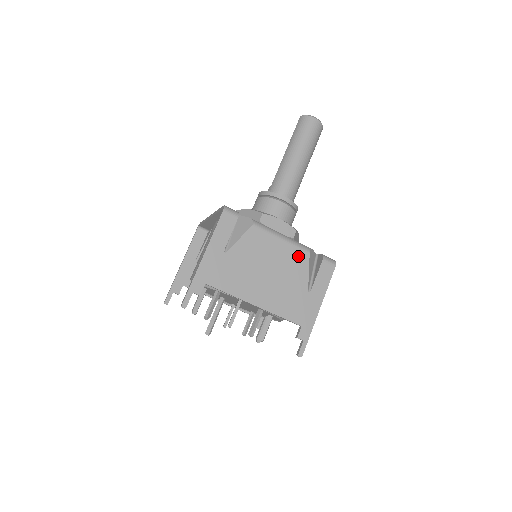
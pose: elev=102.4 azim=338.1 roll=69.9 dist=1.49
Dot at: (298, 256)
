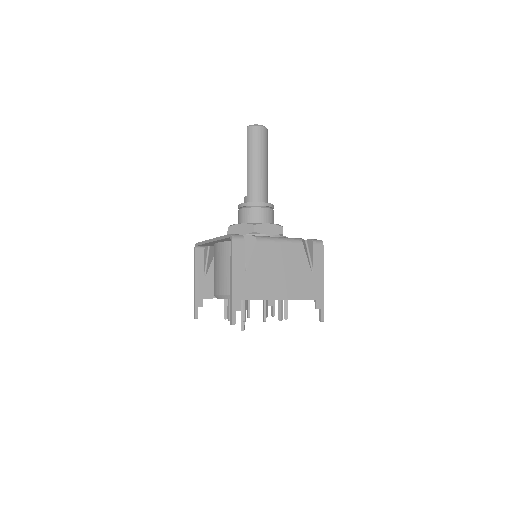
Dot at: (296, 249)
